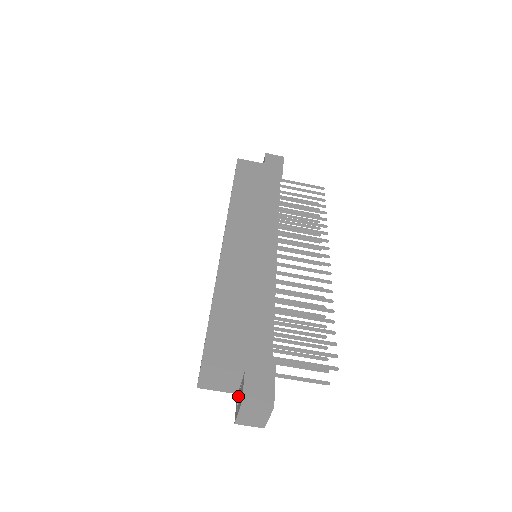
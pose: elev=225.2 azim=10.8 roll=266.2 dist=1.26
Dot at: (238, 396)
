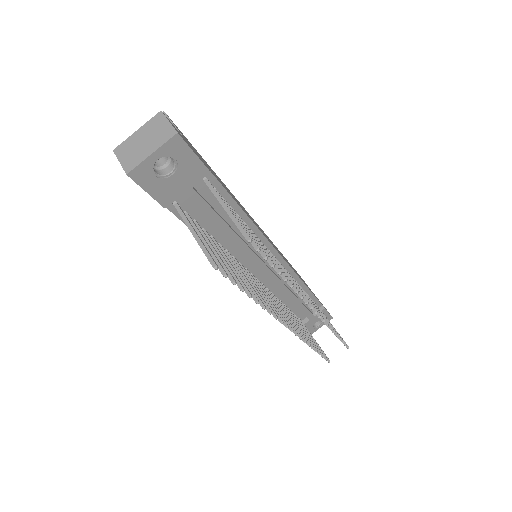
Dot at: occluded
